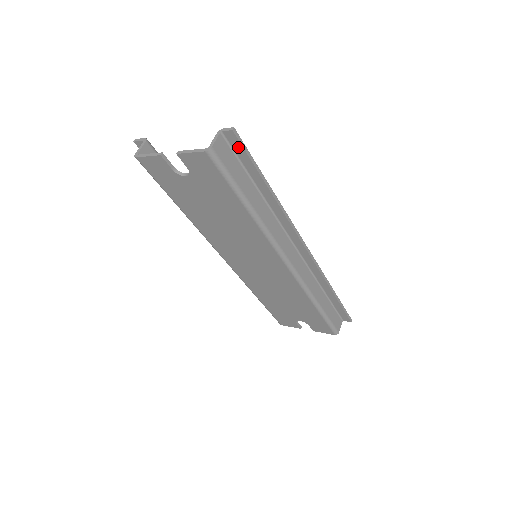
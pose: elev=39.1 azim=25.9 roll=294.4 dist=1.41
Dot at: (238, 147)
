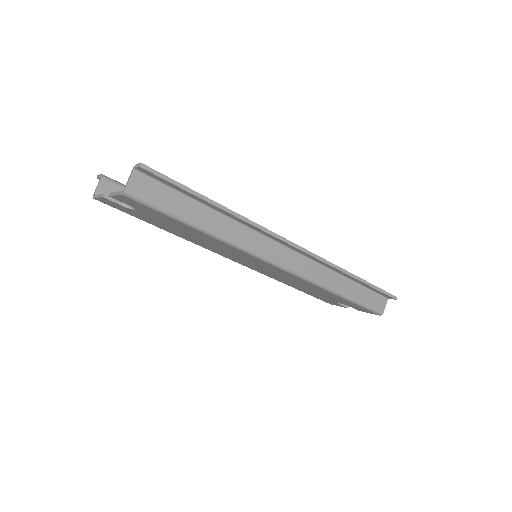
Dot at: (158, 178)
